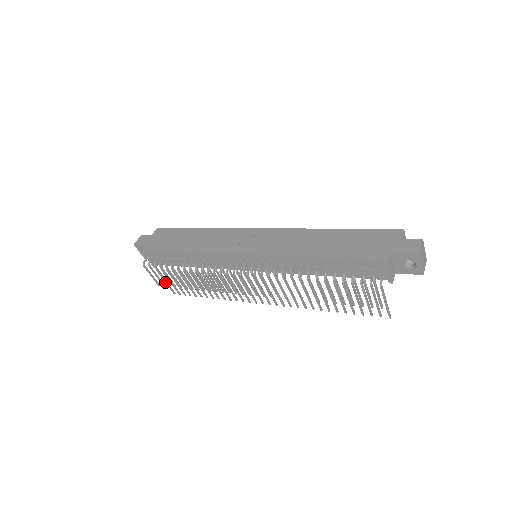
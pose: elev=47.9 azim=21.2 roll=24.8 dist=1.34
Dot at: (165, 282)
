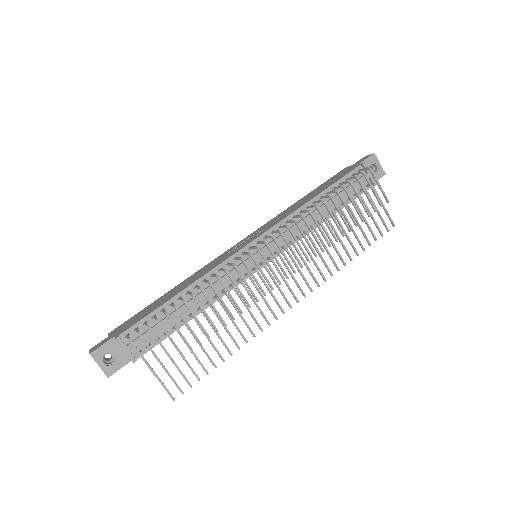
Dot at: (158, 379)
